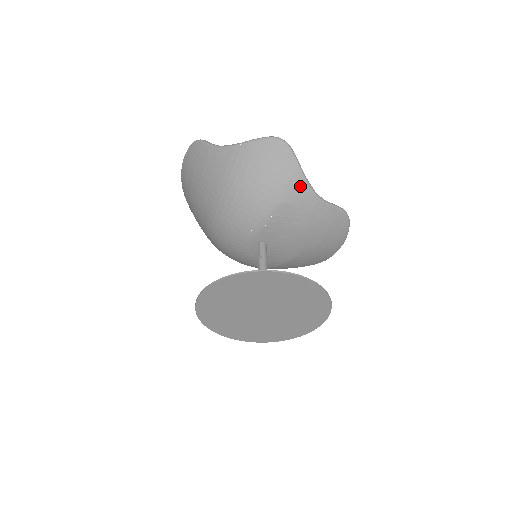
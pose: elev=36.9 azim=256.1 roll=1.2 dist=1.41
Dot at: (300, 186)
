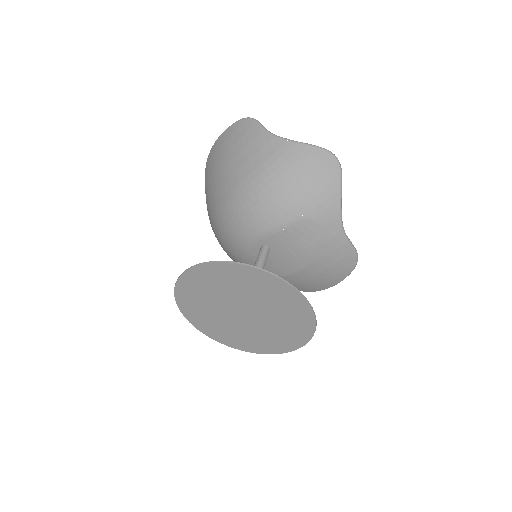
Dot at: (332, 210)
